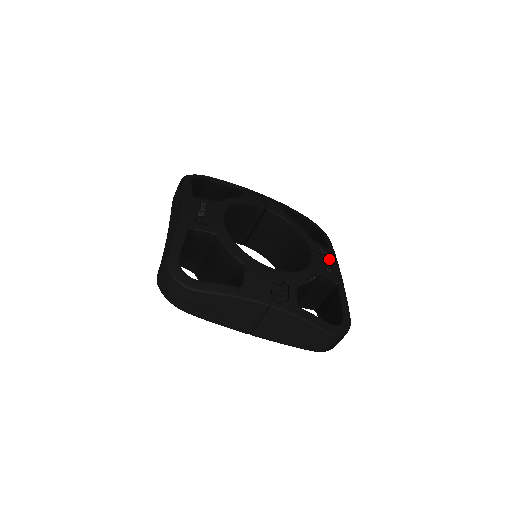
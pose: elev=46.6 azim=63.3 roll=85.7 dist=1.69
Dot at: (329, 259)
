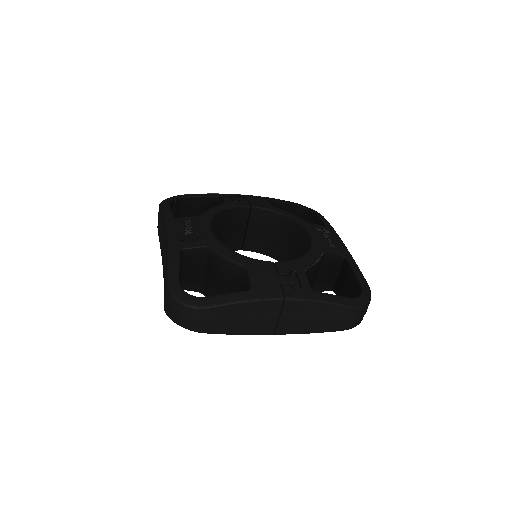
Dot at: (329, 235)
